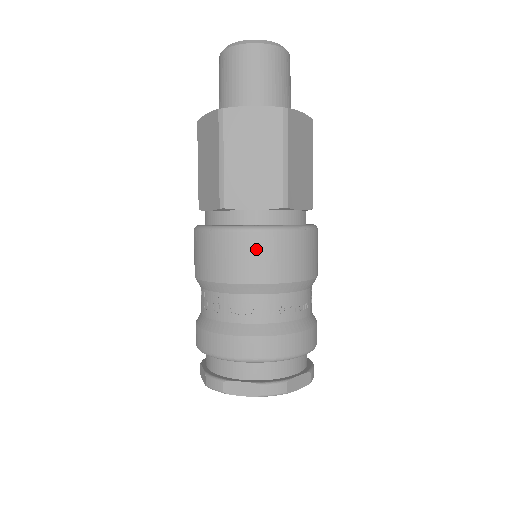
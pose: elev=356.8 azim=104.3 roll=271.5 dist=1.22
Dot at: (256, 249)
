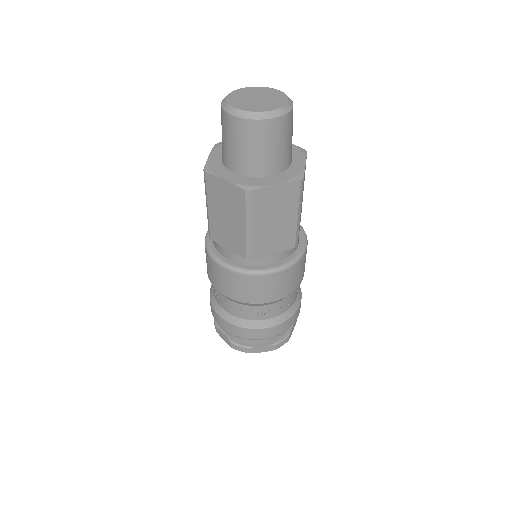
Dot at: (278, 282)
